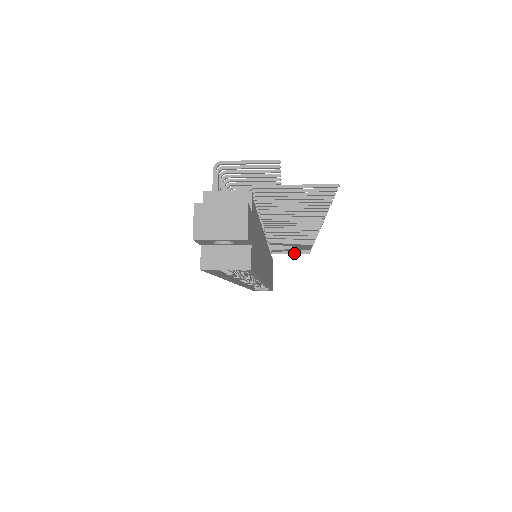
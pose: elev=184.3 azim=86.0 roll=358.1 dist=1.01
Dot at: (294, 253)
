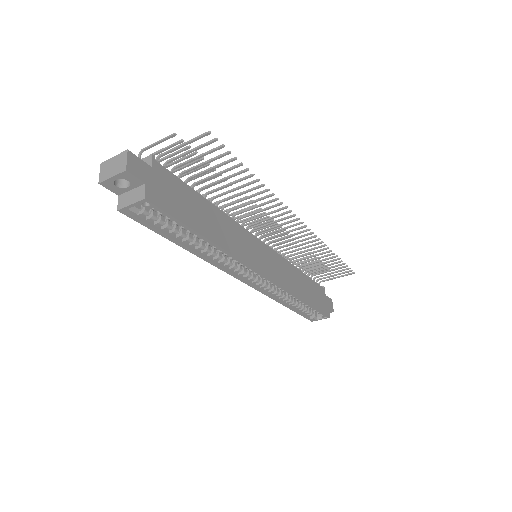
Dot at: (340, 276)
